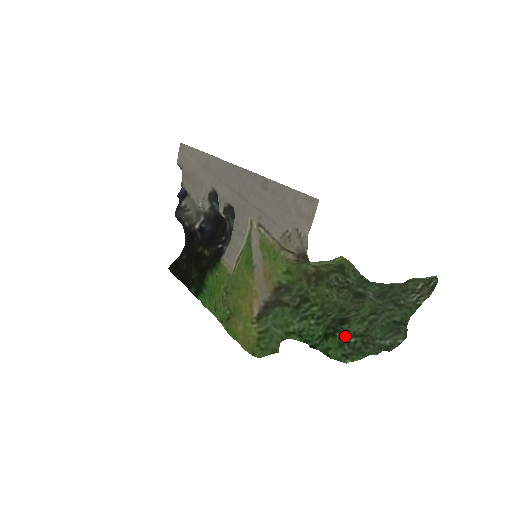
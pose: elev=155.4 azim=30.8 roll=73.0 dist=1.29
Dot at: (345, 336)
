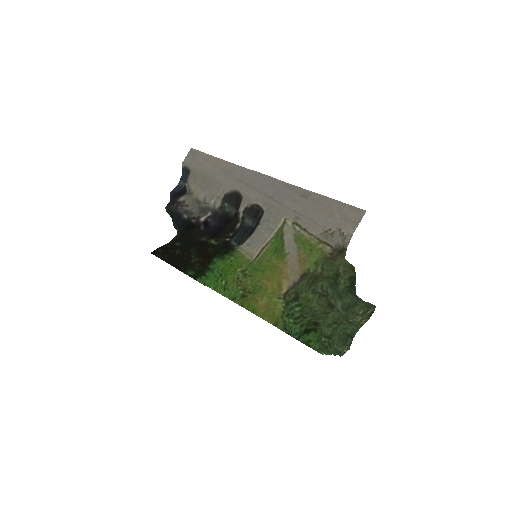
Dot at: (321, 334)
